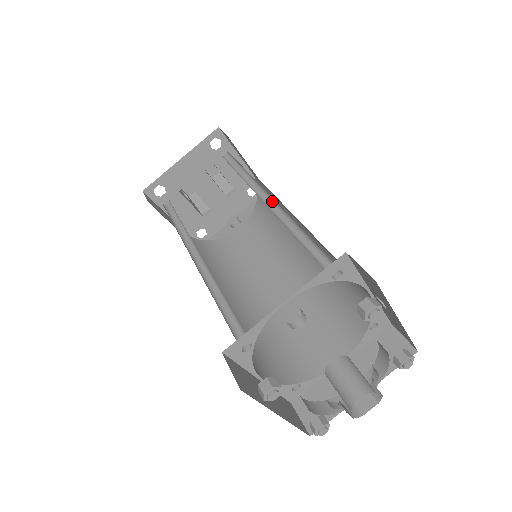
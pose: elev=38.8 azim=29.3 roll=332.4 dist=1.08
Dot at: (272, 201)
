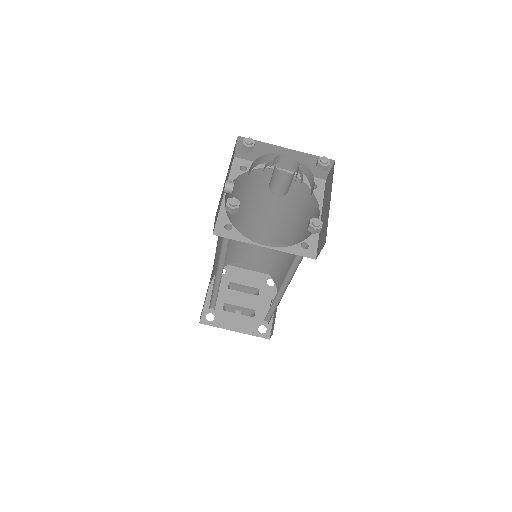
Dot at: occluded
